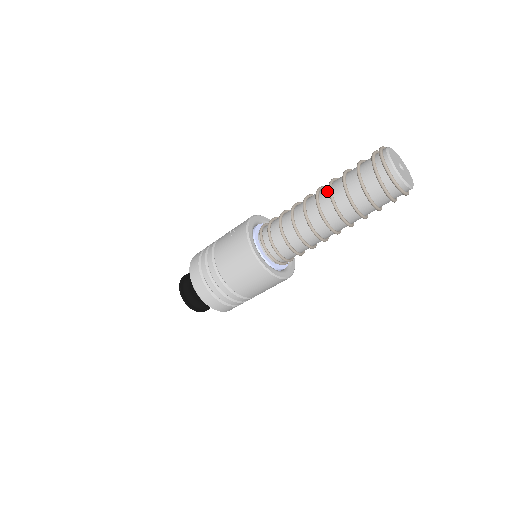
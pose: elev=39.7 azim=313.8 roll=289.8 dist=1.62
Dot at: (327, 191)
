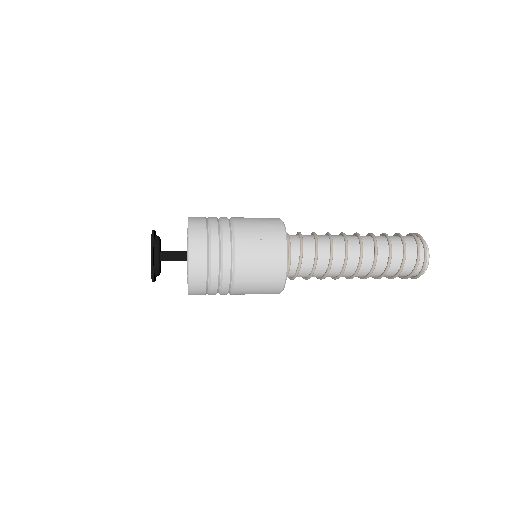
Dot at: (371, 257)
